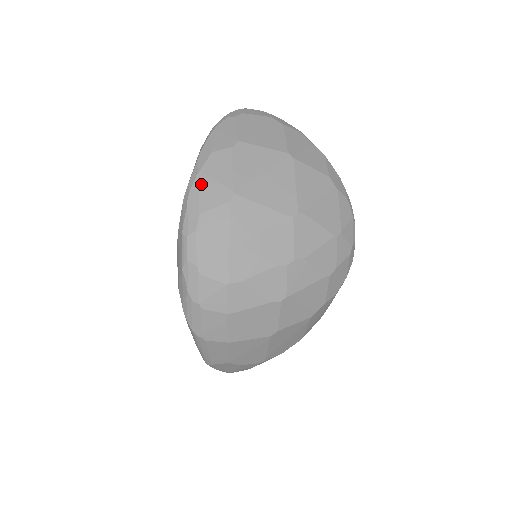
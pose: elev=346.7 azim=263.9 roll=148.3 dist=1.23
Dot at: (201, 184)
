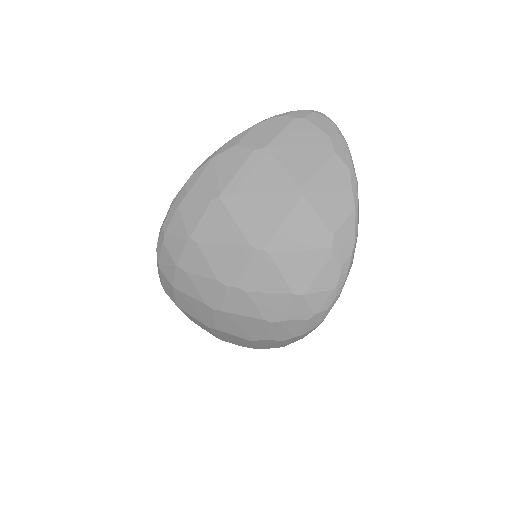
Dot at: (206, 170)
